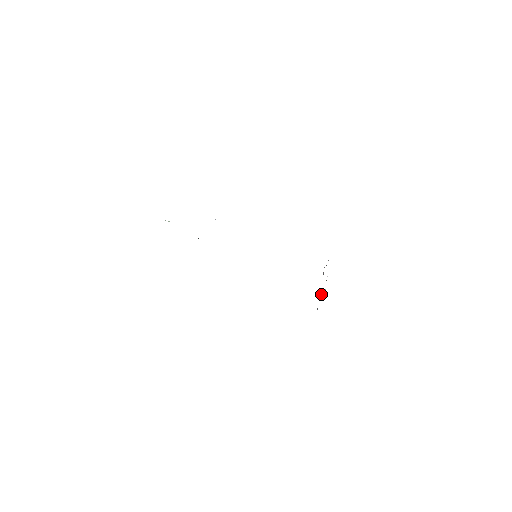
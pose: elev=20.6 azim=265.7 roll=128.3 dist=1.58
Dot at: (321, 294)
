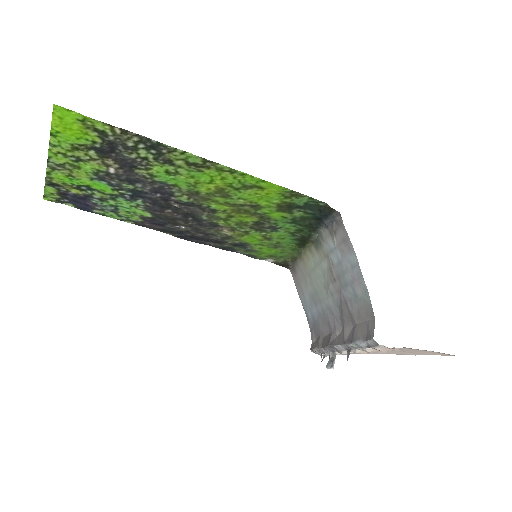
Dot at: (330, 363)
